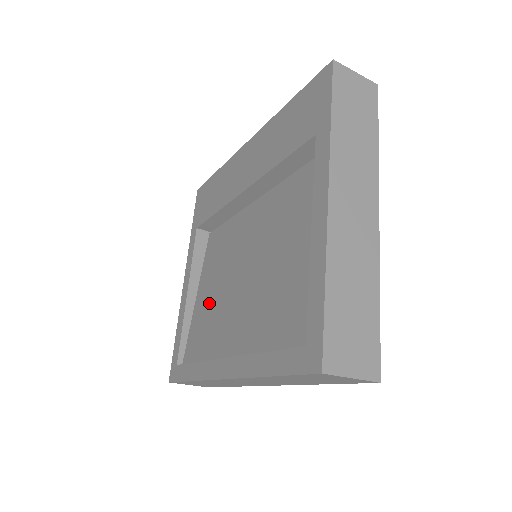
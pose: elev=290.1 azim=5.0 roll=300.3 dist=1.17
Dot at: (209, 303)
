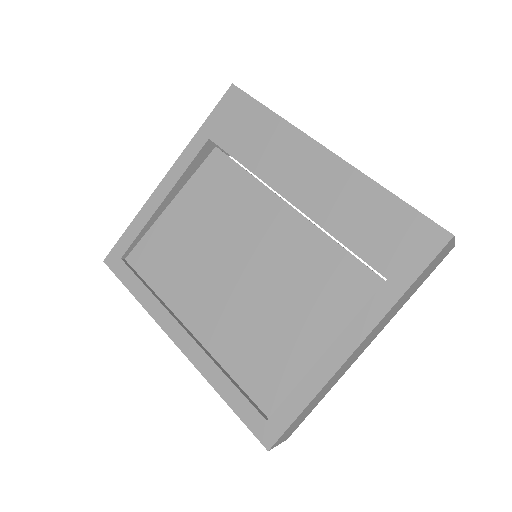
Dot at: (184, 239)
